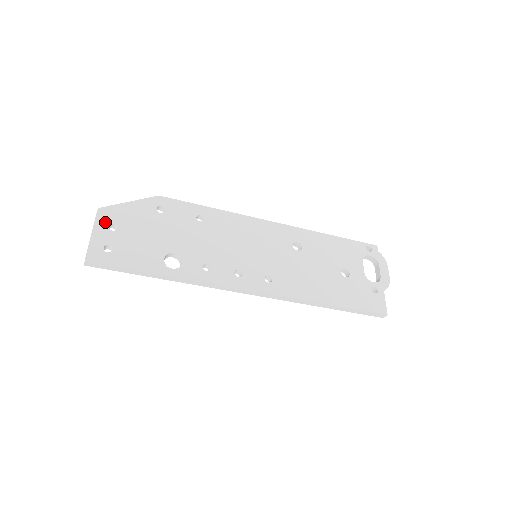
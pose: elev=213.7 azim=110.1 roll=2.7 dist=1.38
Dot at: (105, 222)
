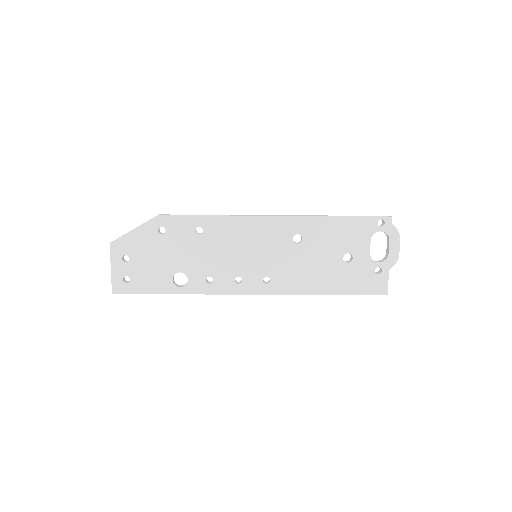
Dot at: (118, 255)
